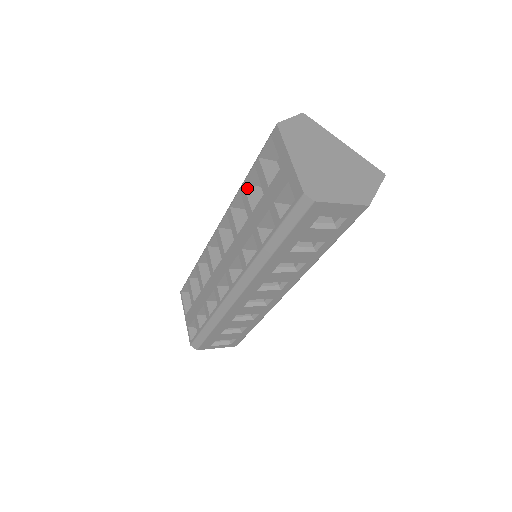
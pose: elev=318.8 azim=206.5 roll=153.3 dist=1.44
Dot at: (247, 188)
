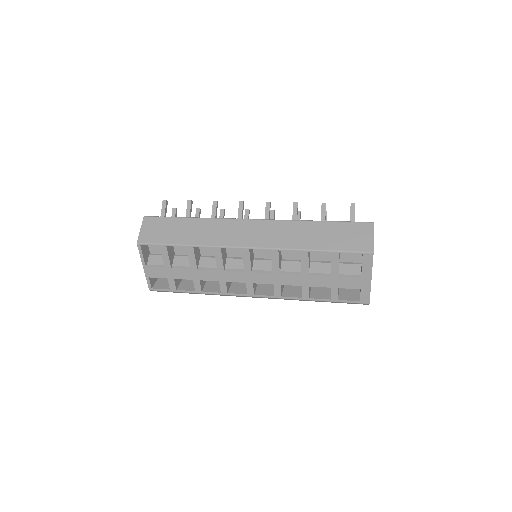
Dot at: occluded
